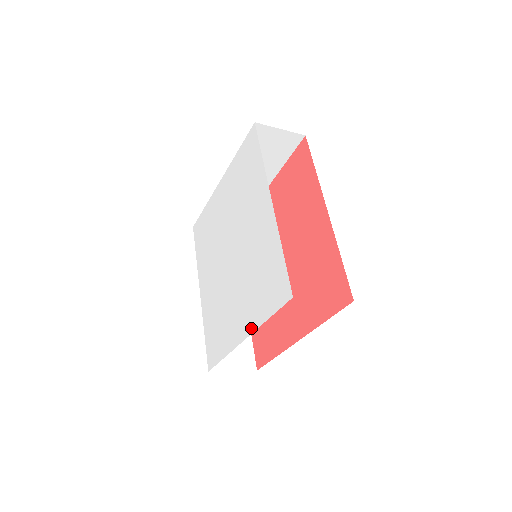
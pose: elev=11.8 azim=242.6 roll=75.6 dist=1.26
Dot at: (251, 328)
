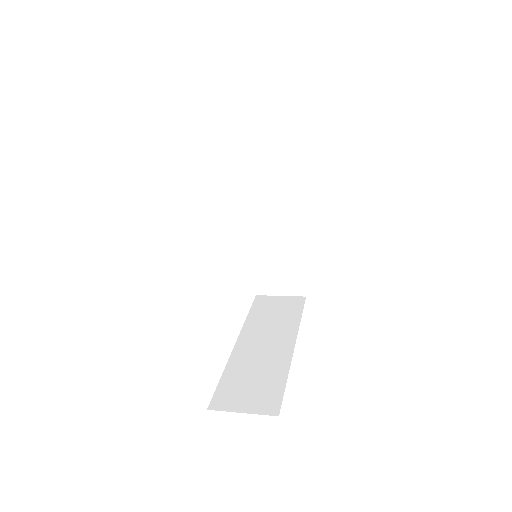
Dot at: occluded
